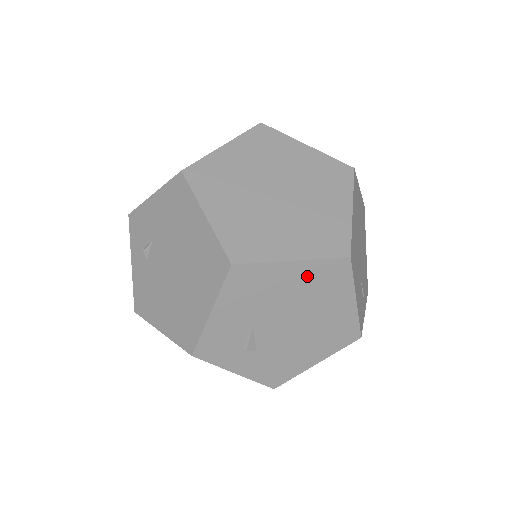
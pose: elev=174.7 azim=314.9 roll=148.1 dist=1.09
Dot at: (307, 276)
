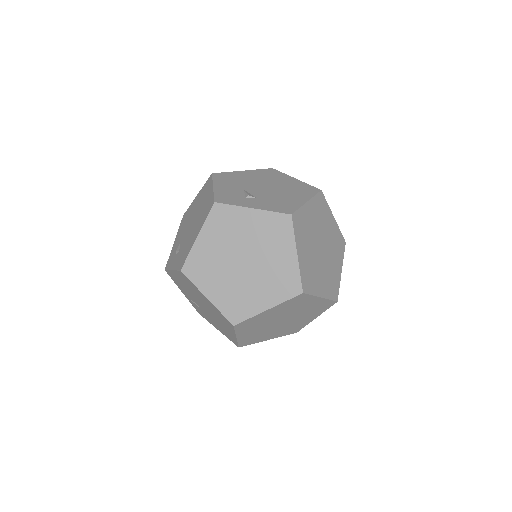
Dot at: (256, 174)
